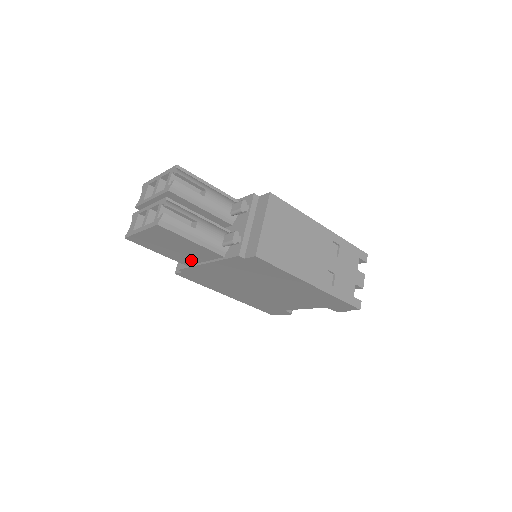
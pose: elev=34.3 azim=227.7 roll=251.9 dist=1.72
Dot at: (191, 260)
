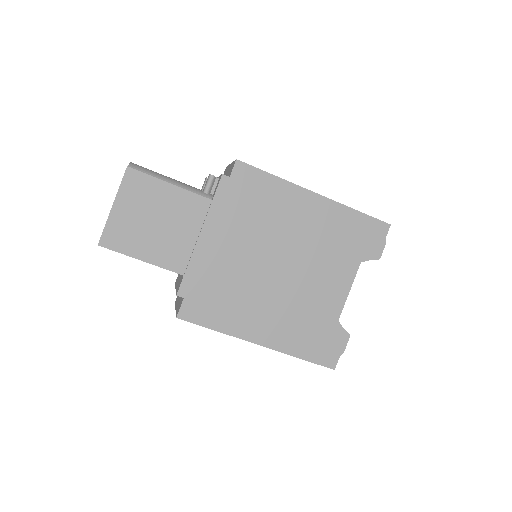
Dot at: (183, 248)
